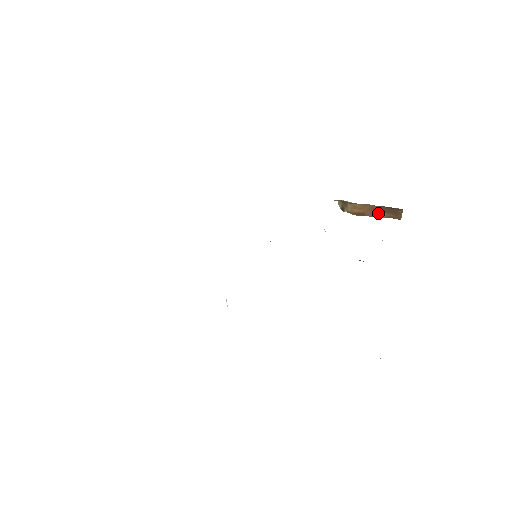
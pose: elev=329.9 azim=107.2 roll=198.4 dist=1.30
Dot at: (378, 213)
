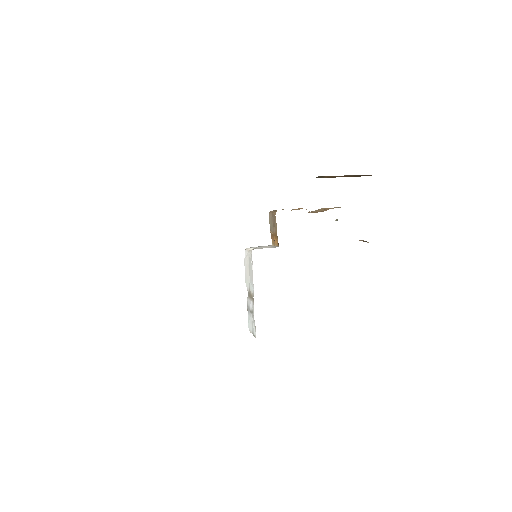
Dot at: (350, 176)
